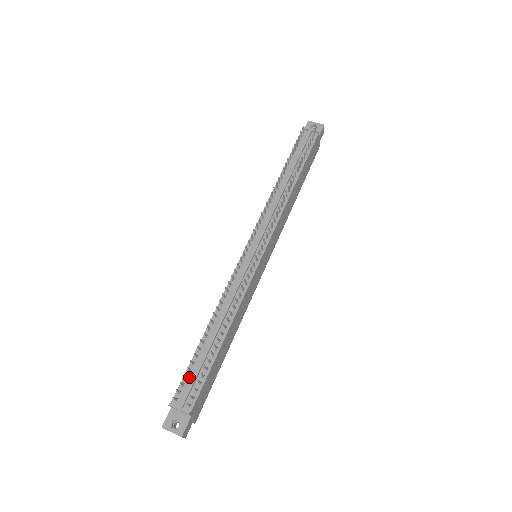
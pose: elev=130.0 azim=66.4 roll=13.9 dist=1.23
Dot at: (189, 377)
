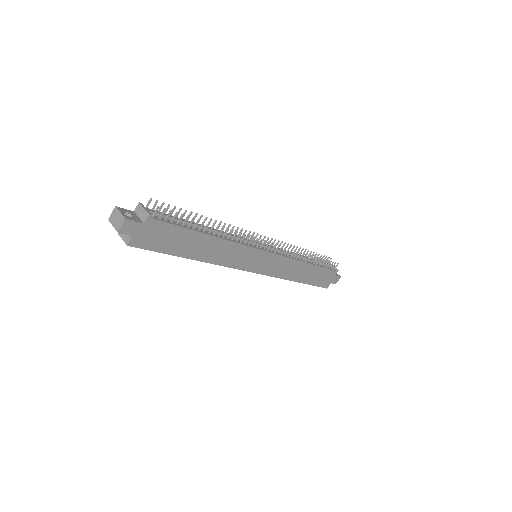
Dot at: occluded
